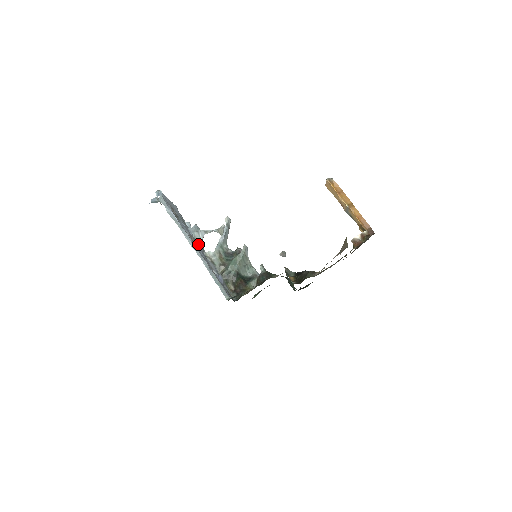
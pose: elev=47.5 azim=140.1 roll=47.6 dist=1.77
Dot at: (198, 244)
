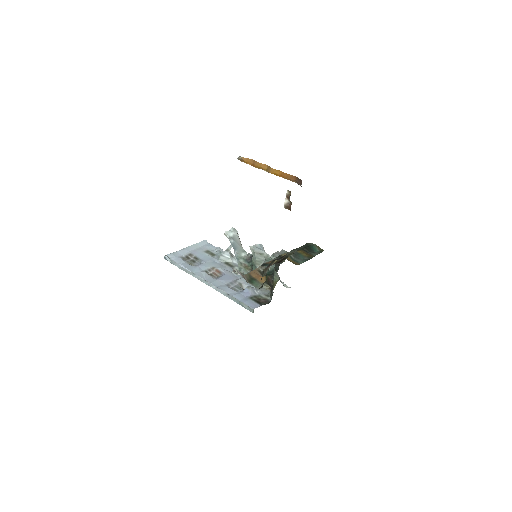
Dot at: (227, 266)
